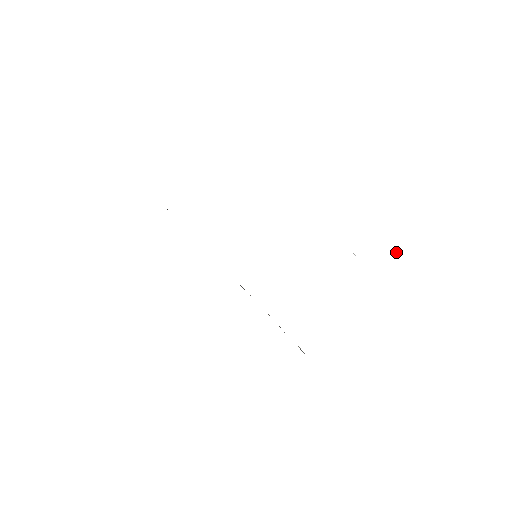
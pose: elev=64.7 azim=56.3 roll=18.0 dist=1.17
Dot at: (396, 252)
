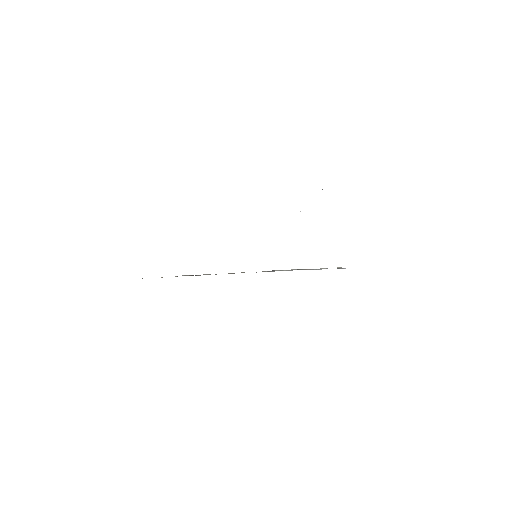
Dot at: occluded
